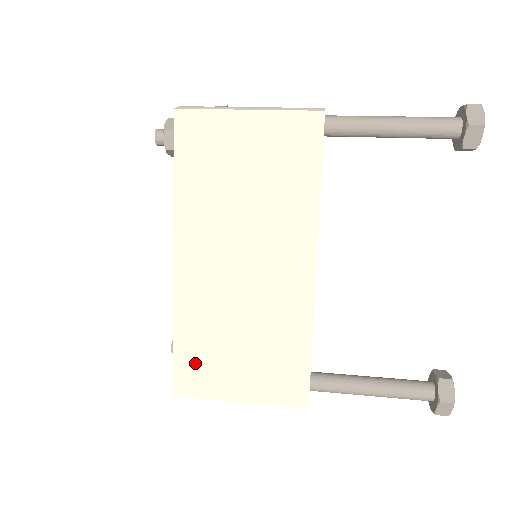
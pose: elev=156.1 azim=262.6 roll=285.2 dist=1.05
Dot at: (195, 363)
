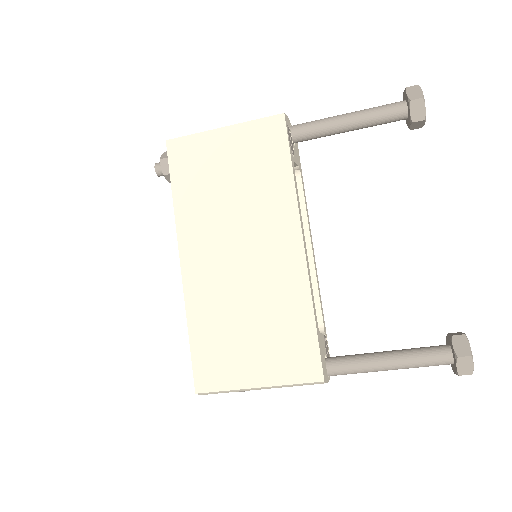
Dot at: (211, 356)
